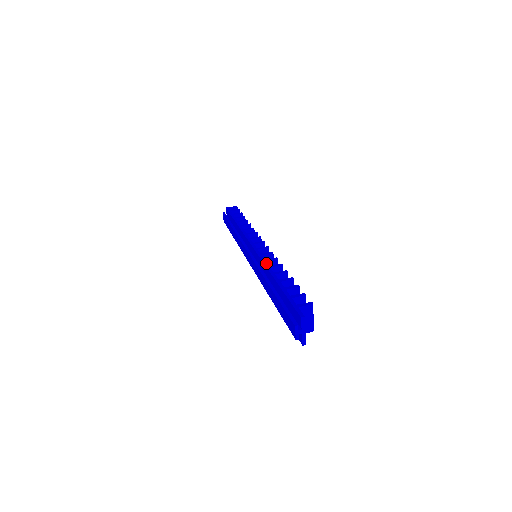
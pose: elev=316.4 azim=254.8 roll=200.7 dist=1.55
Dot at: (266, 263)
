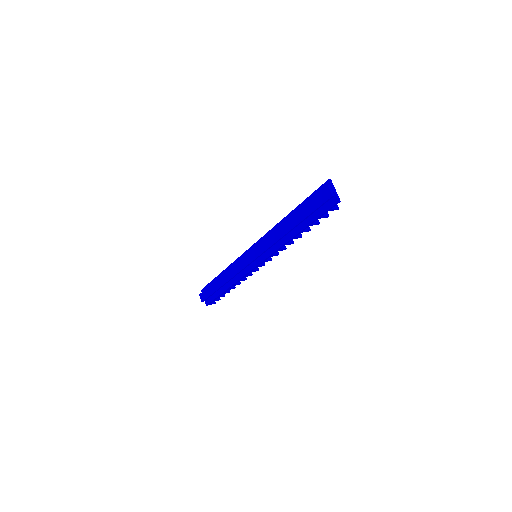
Dot at: (273, 228)
